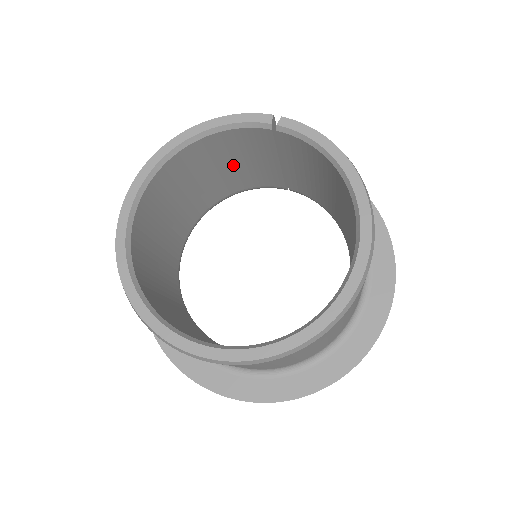
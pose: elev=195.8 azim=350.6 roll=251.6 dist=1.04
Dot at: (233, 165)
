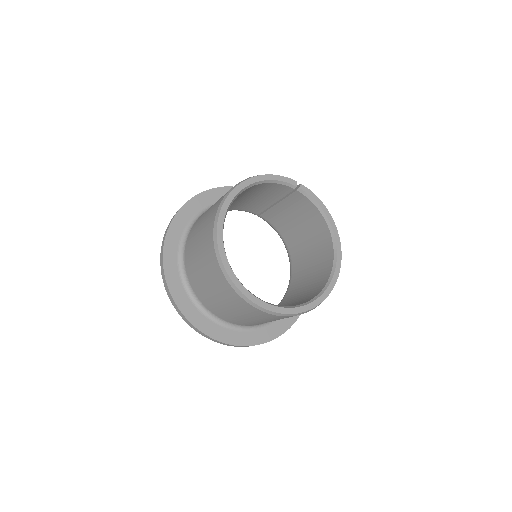
Dot at: (249, 197)
